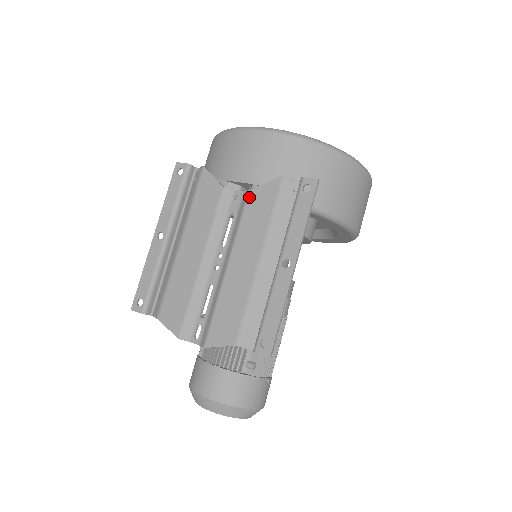
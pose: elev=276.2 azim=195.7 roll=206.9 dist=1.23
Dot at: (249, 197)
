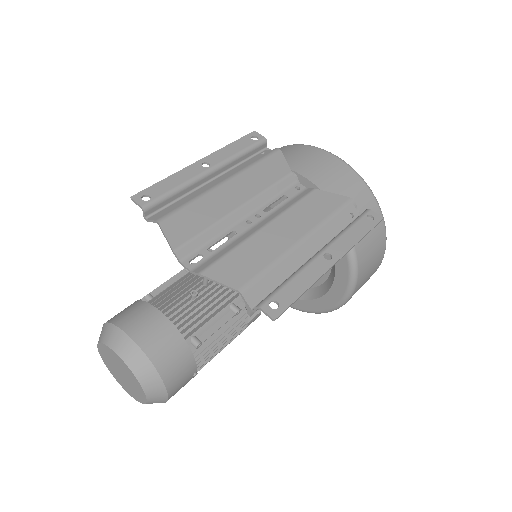
Dot at: (313, 193)
